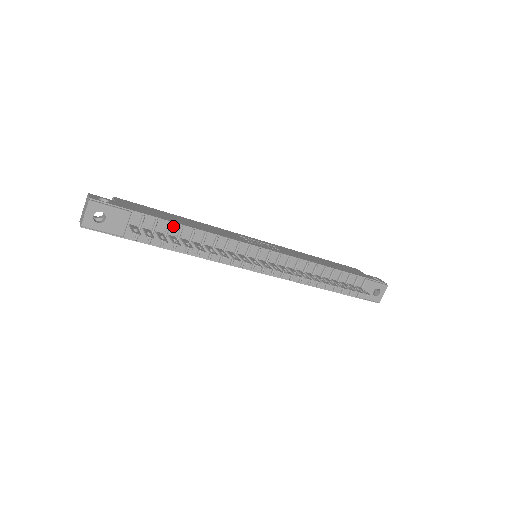
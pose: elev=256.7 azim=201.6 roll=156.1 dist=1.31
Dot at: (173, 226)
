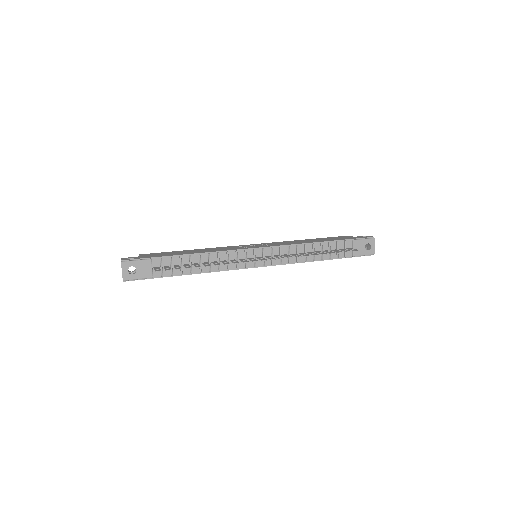
Dot at: (184, 257)
